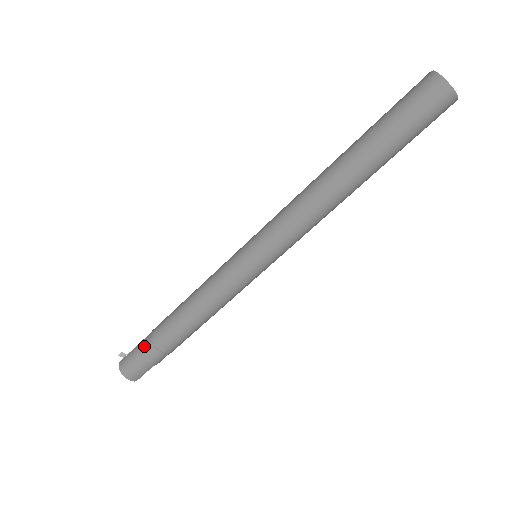
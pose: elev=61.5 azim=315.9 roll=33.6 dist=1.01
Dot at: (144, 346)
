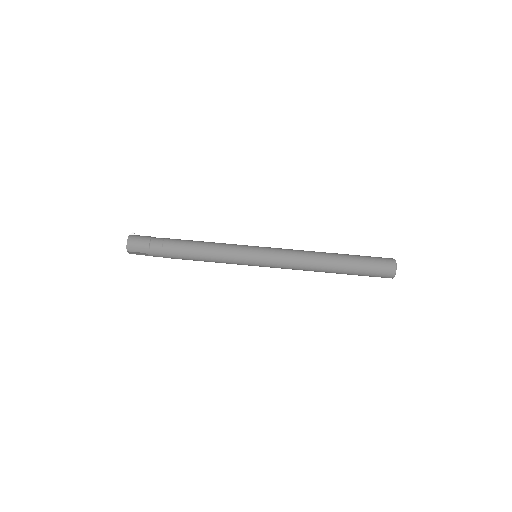
Dot at: (156, 239)
